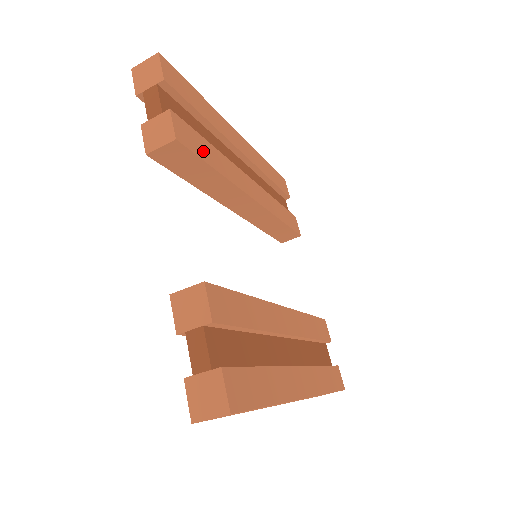
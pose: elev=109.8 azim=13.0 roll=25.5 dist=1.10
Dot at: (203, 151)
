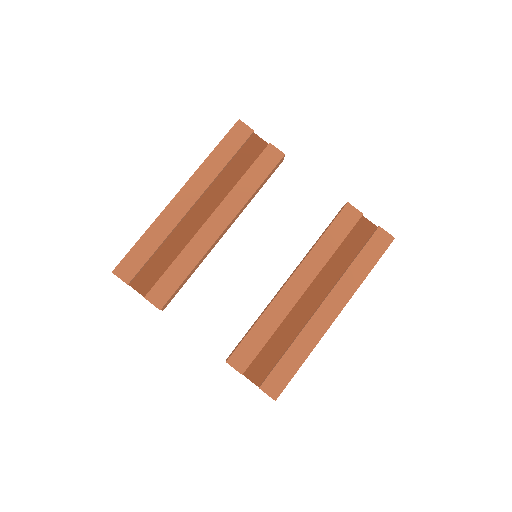
Dot at: (174, 281)
